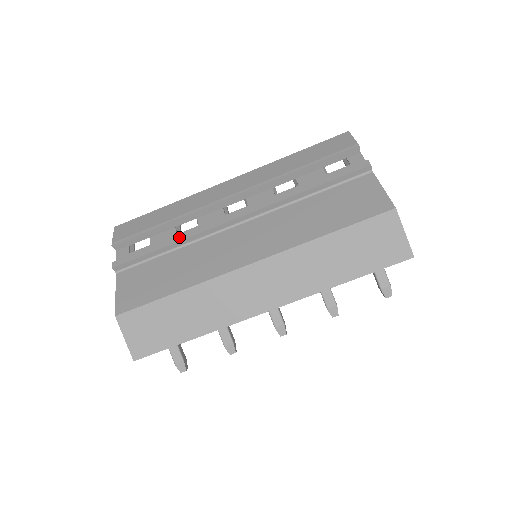
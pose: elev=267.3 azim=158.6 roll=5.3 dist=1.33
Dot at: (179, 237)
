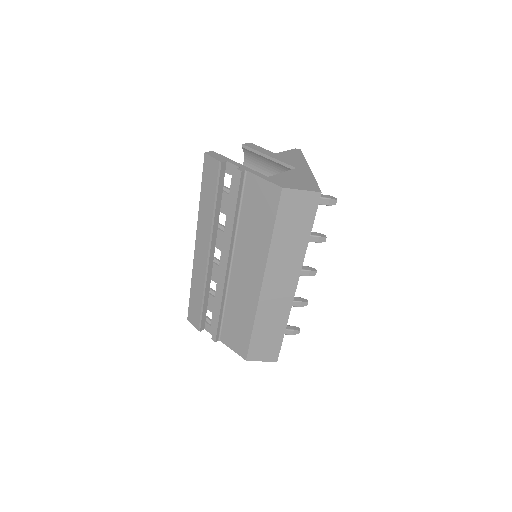
Dot at: (218, 301)
